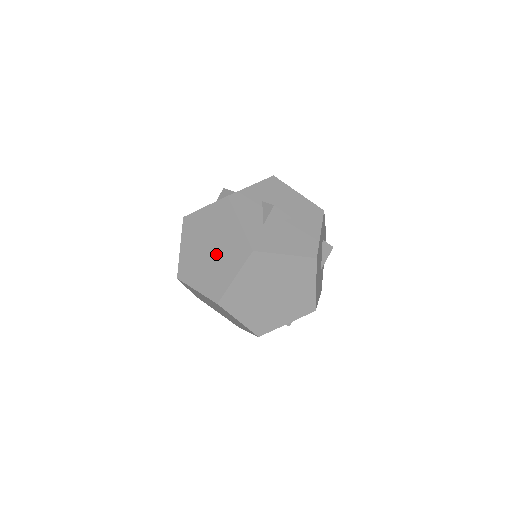
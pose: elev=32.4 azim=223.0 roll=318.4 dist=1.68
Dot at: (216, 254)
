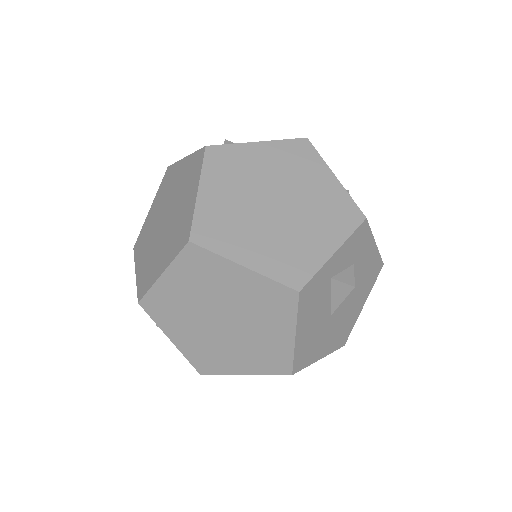
Dot at: (171, 212)
